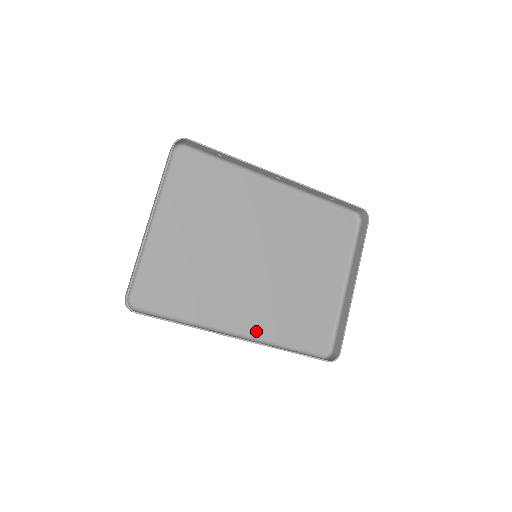
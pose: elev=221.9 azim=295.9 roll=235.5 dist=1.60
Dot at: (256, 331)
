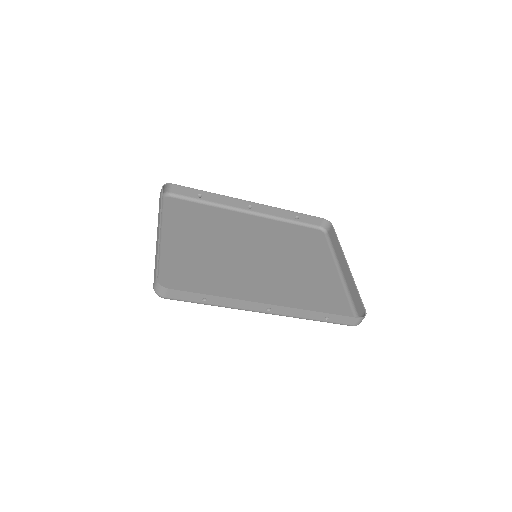
Dot at: occluded
